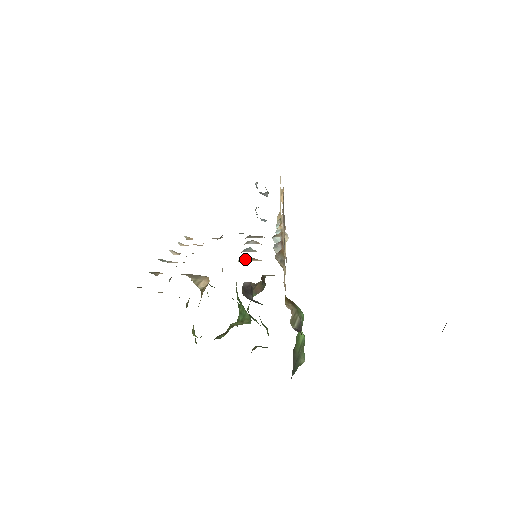
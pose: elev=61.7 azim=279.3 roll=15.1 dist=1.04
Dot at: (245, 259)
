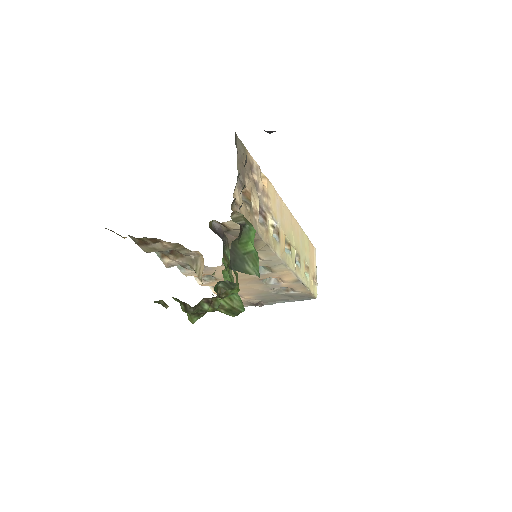
Dot at: occluded
